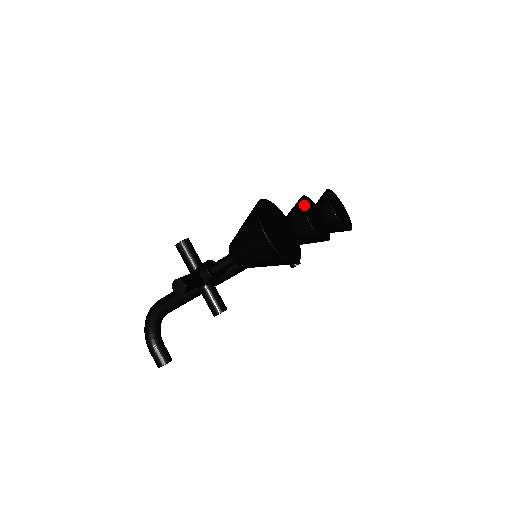
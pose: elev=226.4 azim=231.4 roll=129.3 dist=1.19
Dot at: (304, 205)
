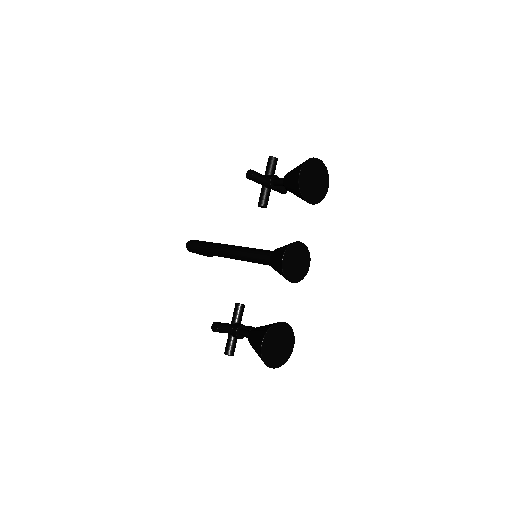
Dot at: (286, 272)
